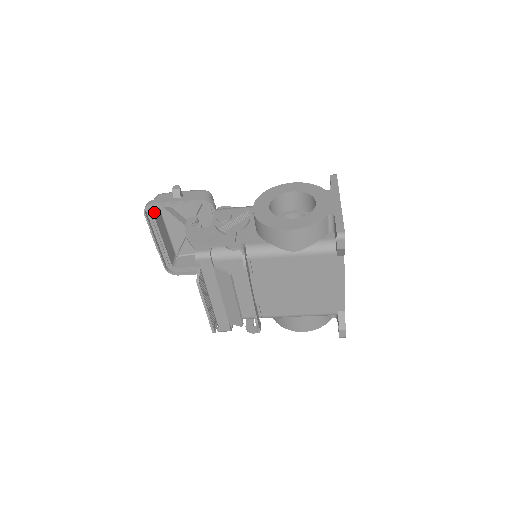
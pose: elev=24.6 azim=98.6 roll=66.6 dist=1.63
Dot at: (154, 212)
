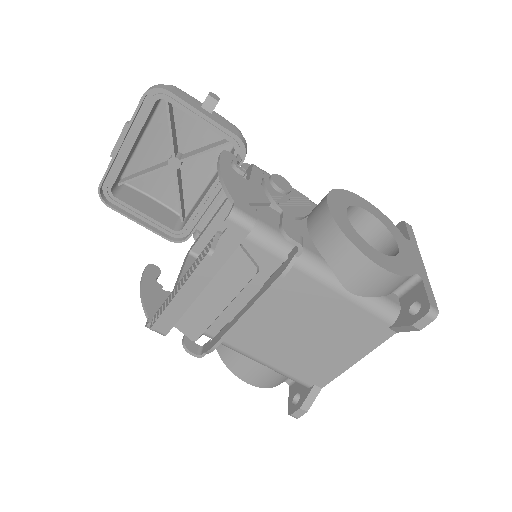
Dot at: (155, 104)
